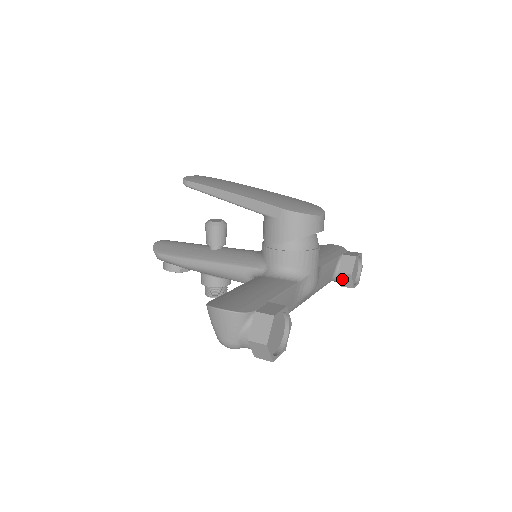
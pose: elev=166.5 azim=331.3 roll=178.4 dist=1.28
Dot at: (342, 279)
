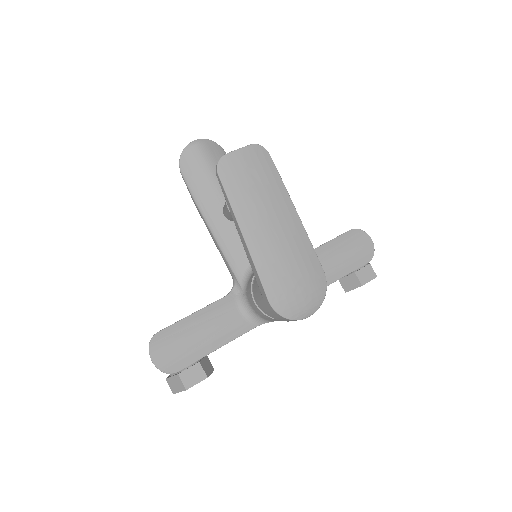
Dot at: occluded
